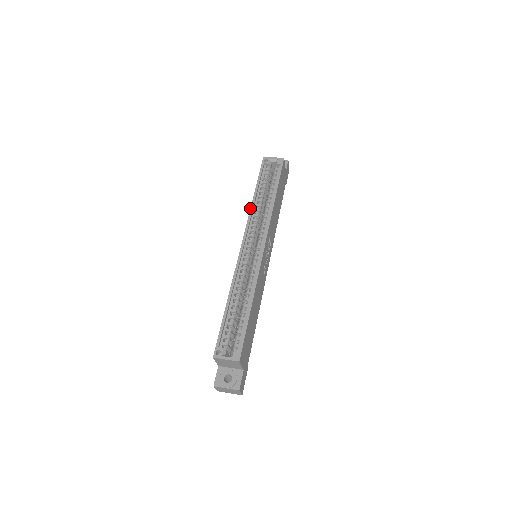
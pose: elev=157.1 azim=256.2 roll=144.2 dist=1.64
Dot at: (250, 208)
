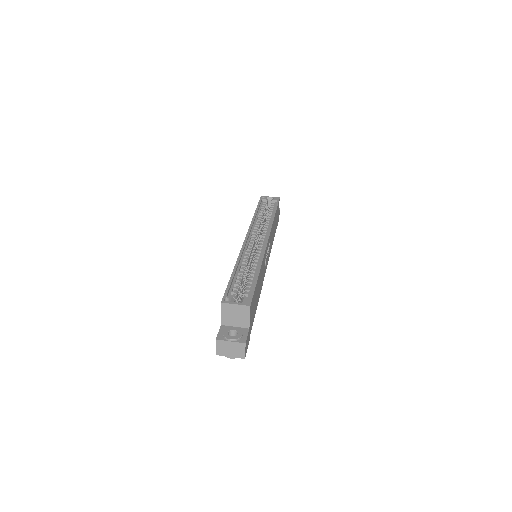
Dot at: (252, 219)
